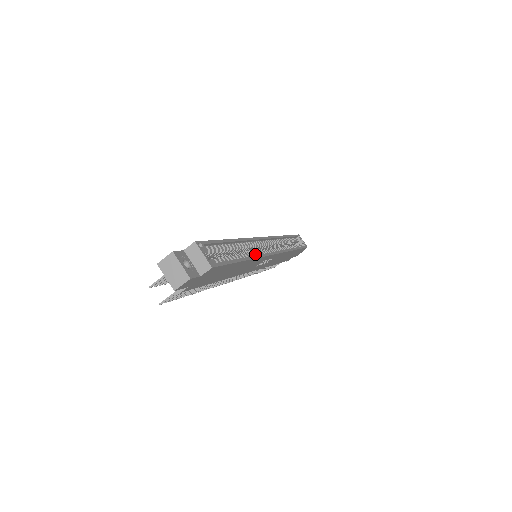
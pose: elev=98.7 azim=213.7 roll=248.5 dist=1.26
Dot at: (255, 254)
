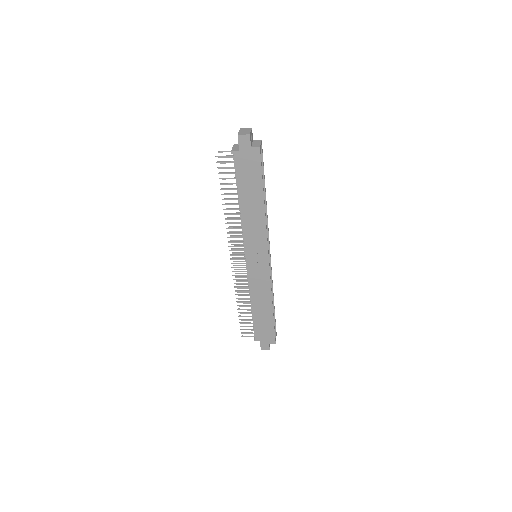
Dot at: (265, 224)
